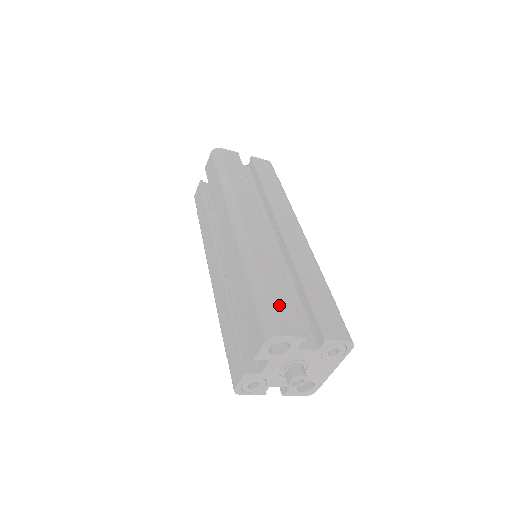
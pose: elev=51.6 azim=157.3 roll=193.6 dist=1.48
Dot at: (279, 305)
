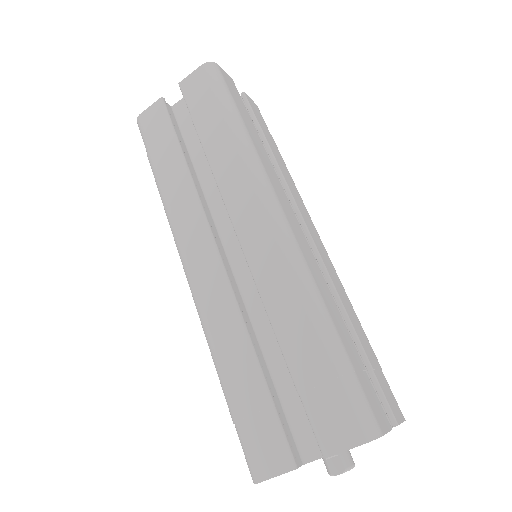
Dot at: (362, 377)
